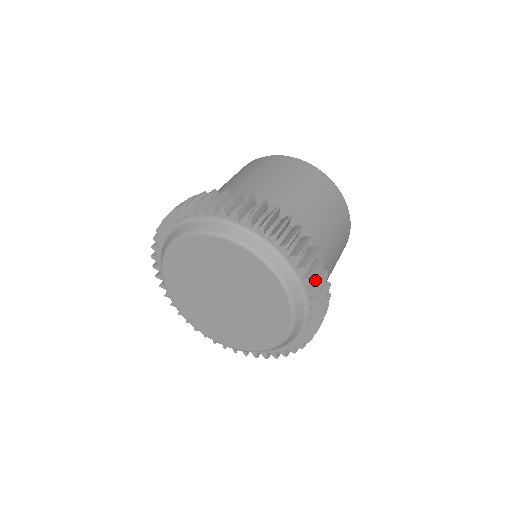
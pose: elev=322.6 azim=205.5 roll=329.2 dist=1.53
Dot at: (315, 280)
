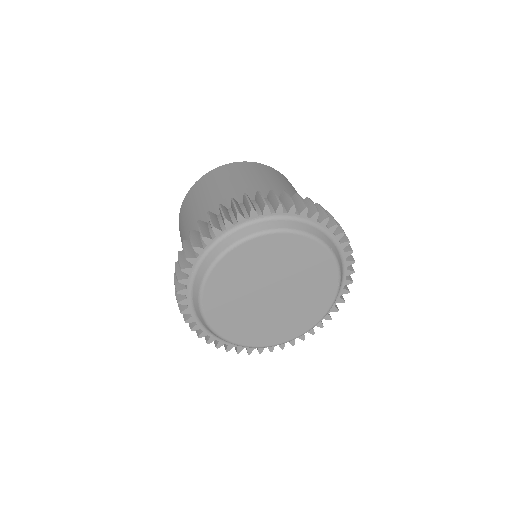
Dot at: (296, 206)
